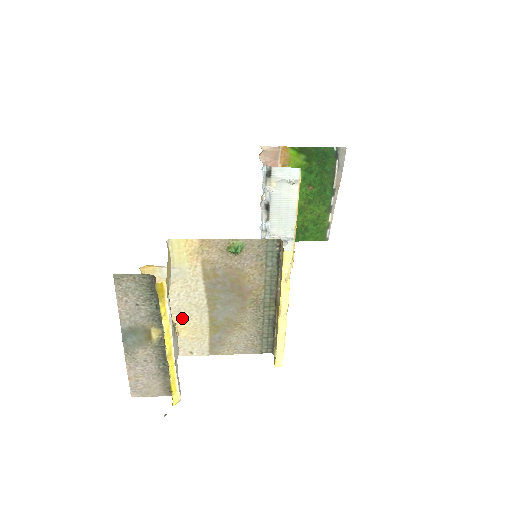
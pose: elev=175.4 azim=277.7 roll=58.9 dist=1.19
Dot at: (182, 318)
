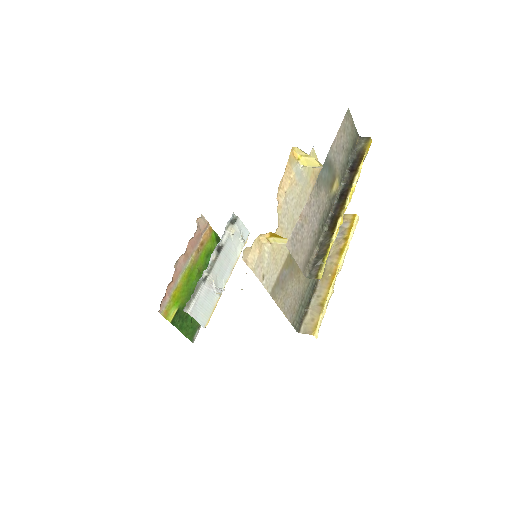
Dot at: (282, 226)
